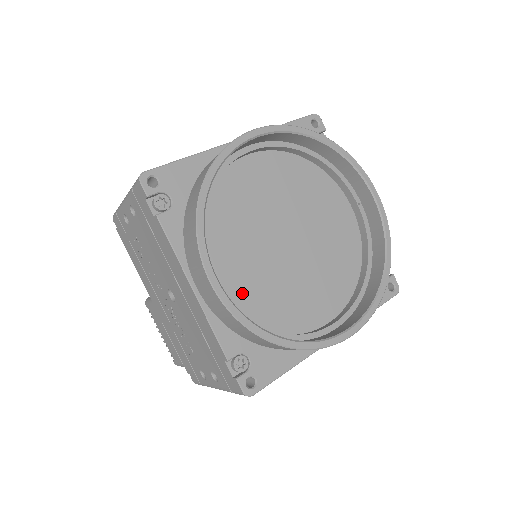
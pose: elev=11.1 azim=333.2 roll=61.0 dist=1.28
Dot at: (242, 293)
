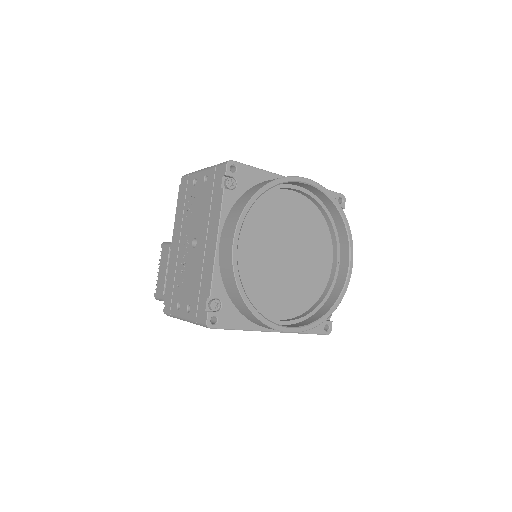
Dot at: (242, 265)
